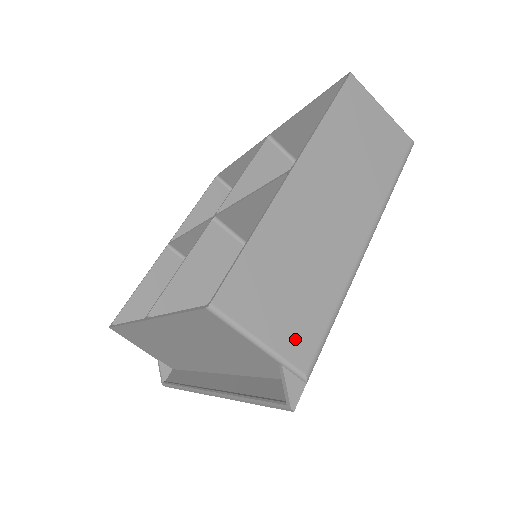
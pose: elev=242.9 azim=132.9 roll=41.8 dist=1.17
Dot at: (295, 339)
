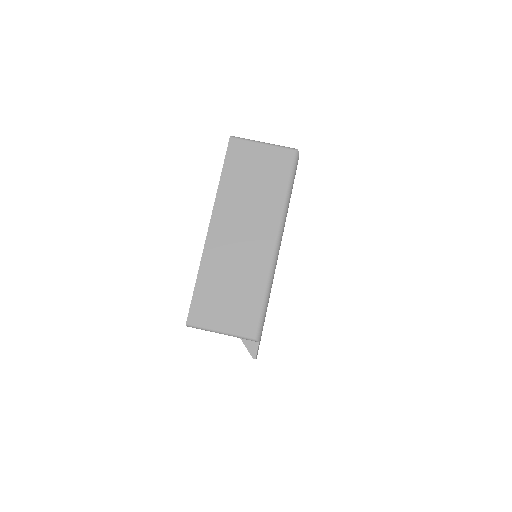
Dot at: (241, 322)
